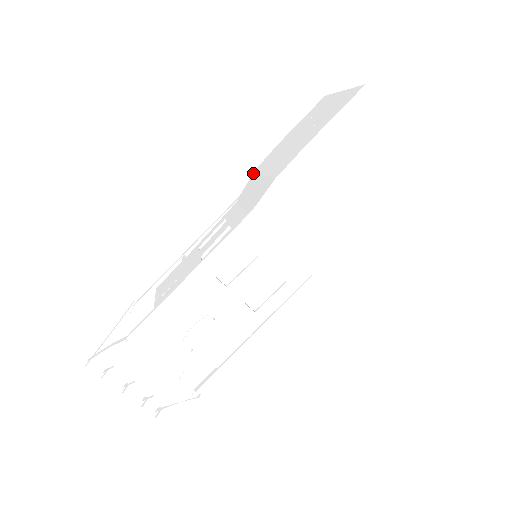
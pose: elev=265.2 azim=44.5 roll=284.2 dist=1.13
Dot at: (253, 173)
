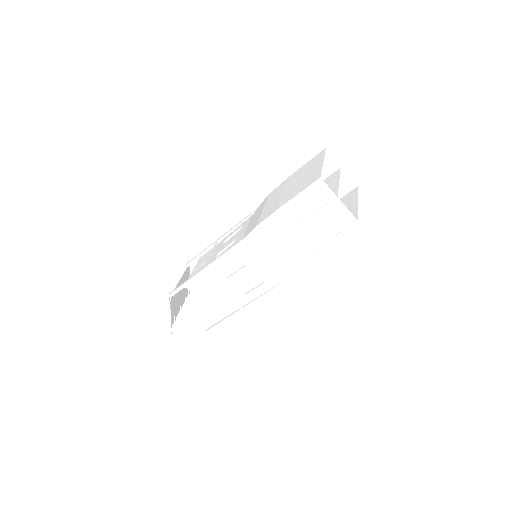
Dot at: (256, 230)
